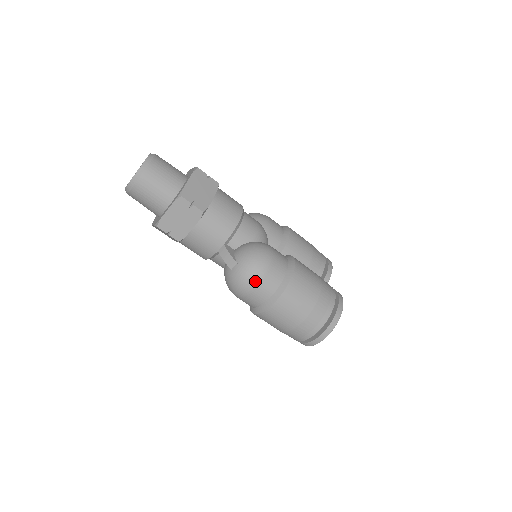
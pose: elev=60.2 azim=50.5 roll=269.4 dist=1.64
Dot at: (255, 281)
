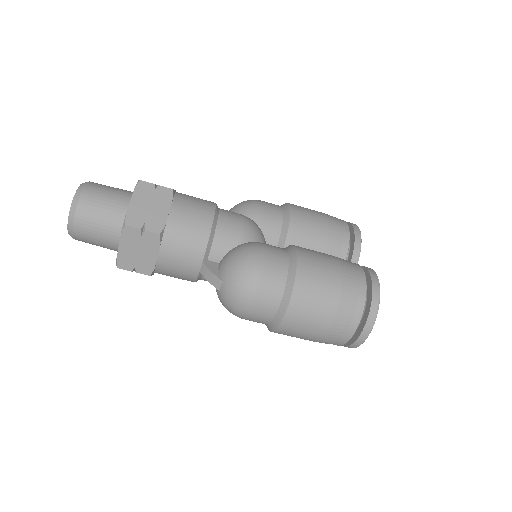
Dot at: (250, 298)
